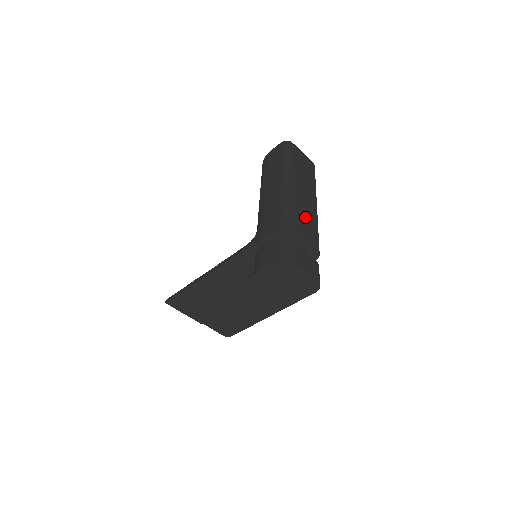
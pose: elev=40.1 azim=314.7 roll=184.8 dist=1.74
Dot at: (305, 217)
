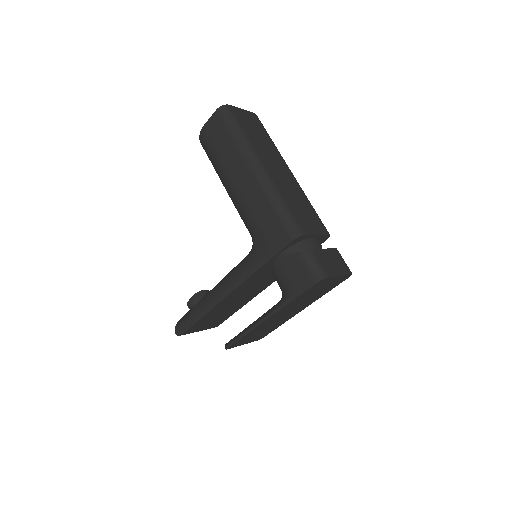
Dot at: (299, 202)
